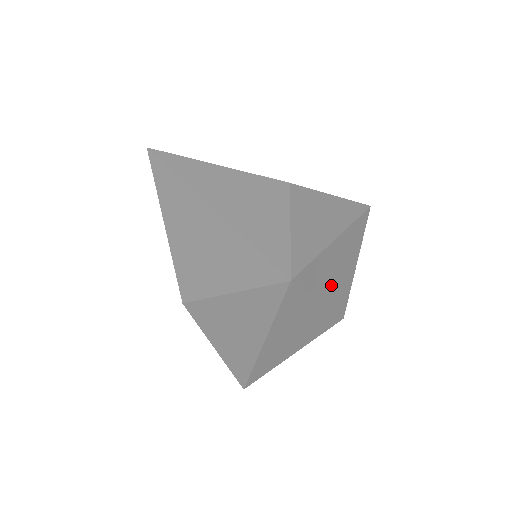
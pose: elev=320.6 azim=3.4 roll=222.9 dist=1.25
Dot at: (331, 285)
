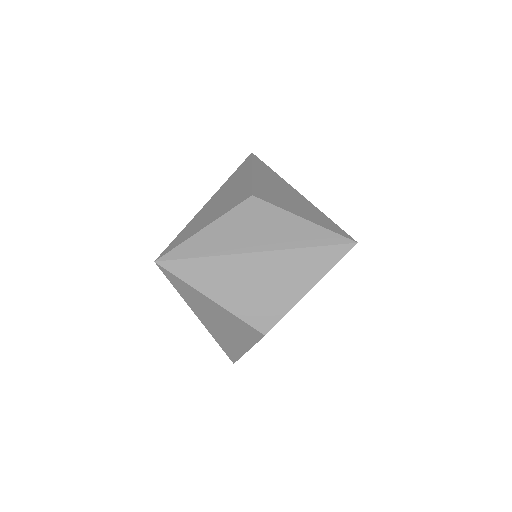
Dot at: (236, 292)
